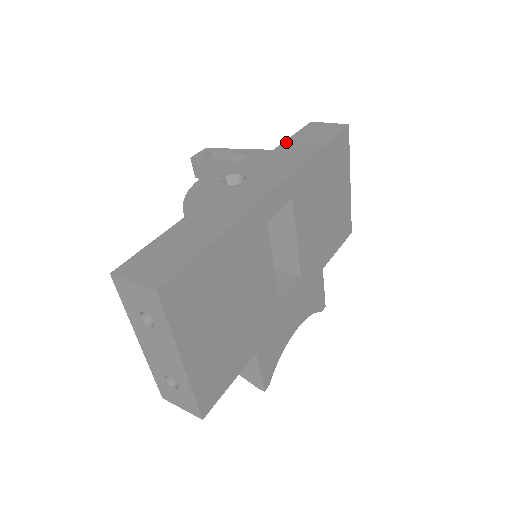
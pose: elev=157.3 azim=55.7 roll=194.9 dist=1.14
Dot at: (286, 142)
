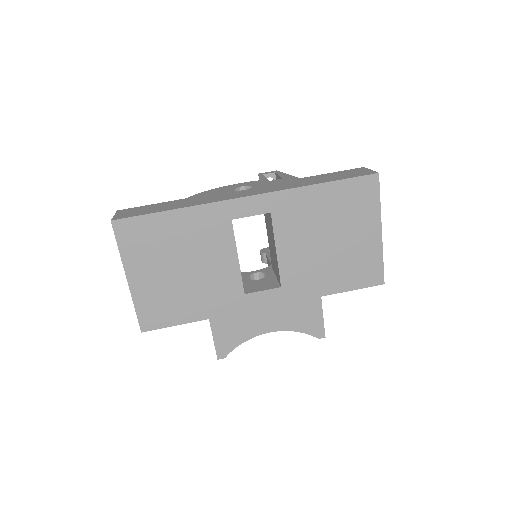
Dot at: (316, 175)
